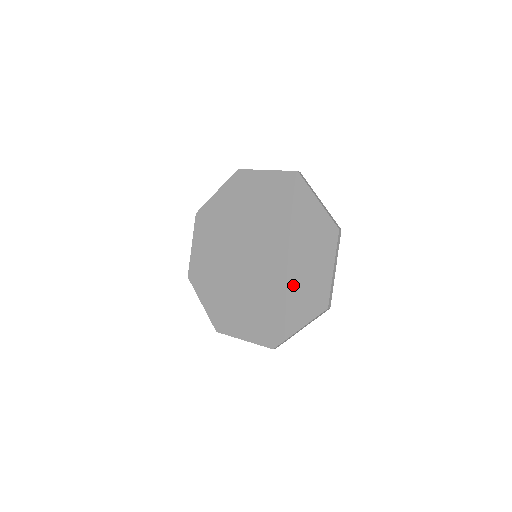
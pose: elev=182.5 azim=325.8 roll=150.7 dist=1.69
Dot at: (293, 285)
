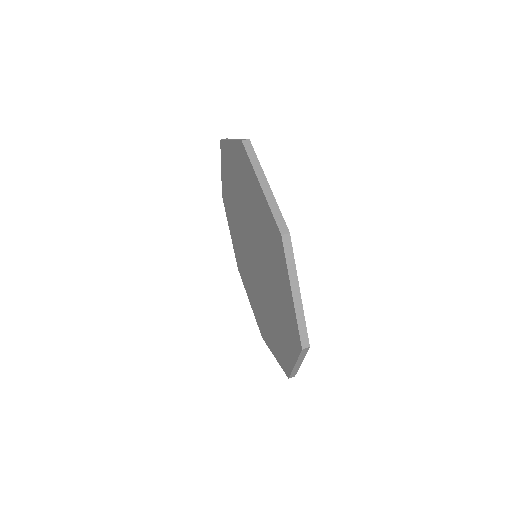
Dot at: (258, 304)
